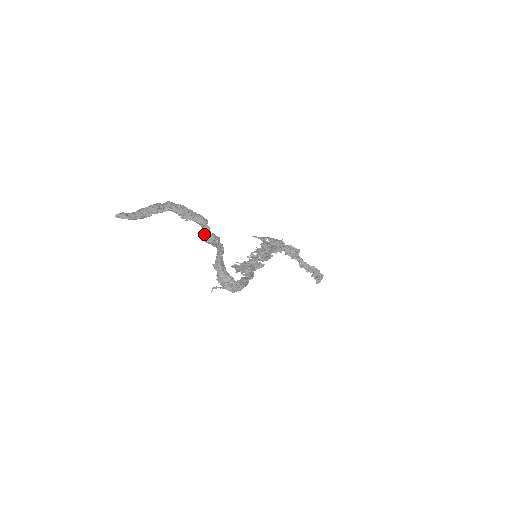
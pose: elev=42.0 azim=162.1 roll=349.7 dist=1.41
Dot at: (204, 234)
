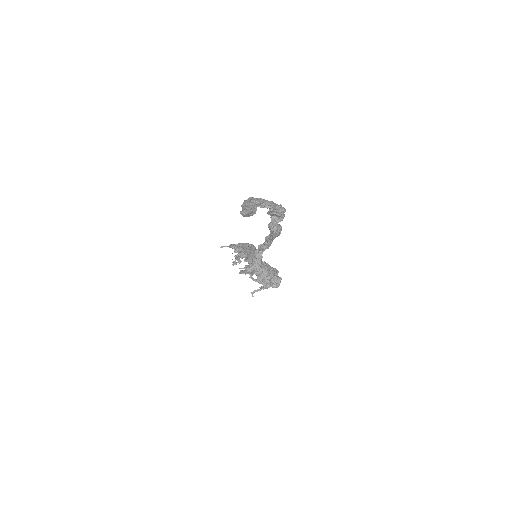
Dot at: (275, 225)
